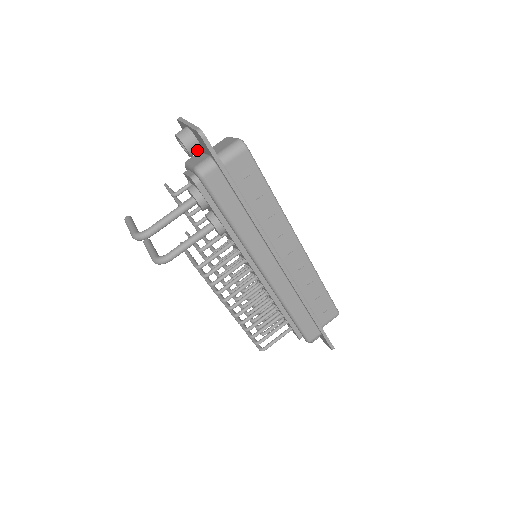
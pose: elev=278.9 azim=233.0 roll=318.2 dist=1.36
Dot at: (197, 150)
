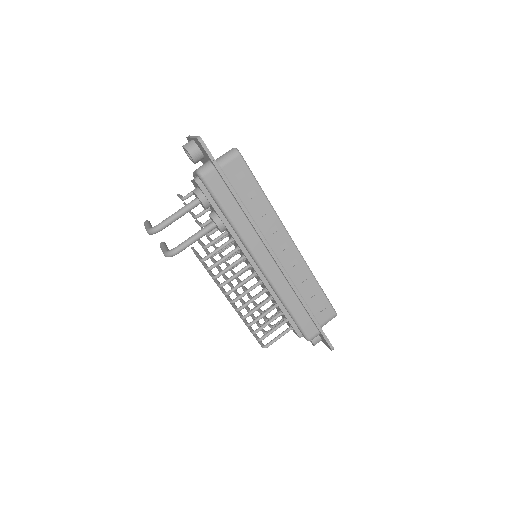
Dot at: (200, 158)
